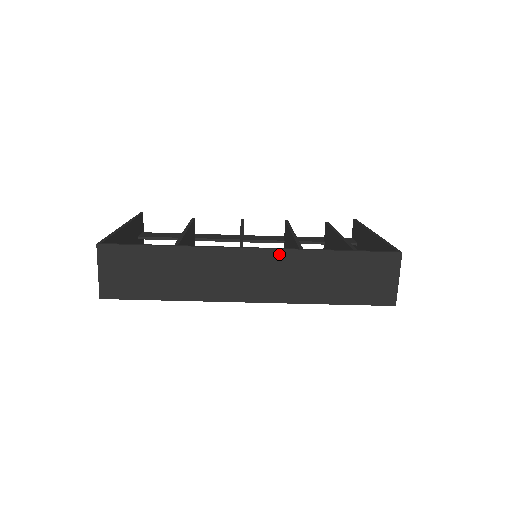
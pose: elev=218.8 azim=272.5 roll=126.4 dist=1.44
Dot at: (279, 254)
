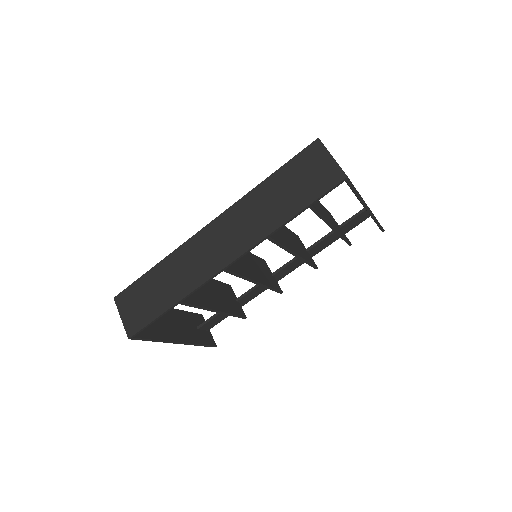
Dot at: (229, 212)
